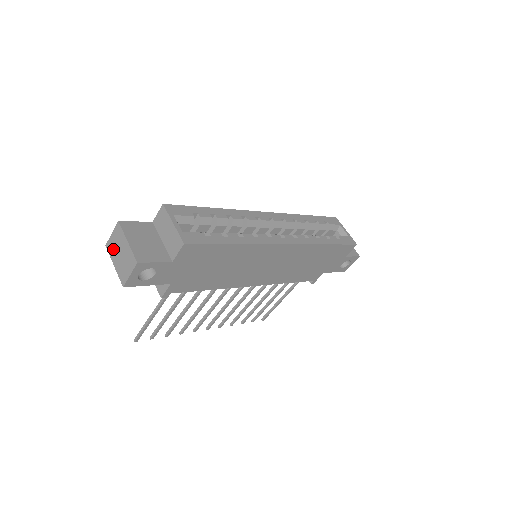
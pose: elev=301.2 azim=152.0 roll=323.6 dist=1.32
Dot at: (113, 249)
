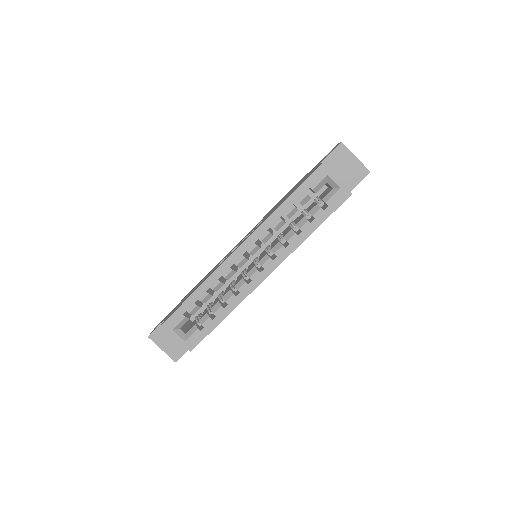
Dot at: occluded
